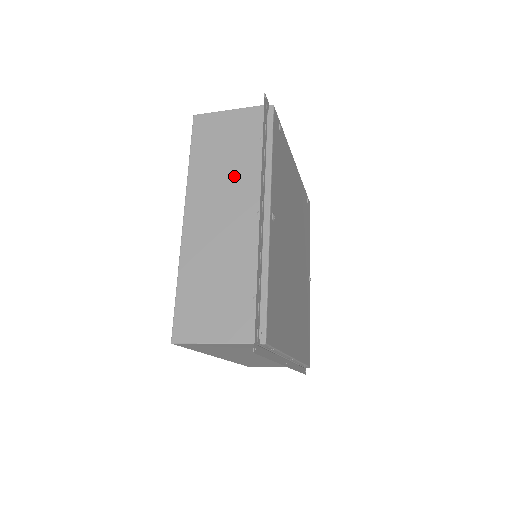
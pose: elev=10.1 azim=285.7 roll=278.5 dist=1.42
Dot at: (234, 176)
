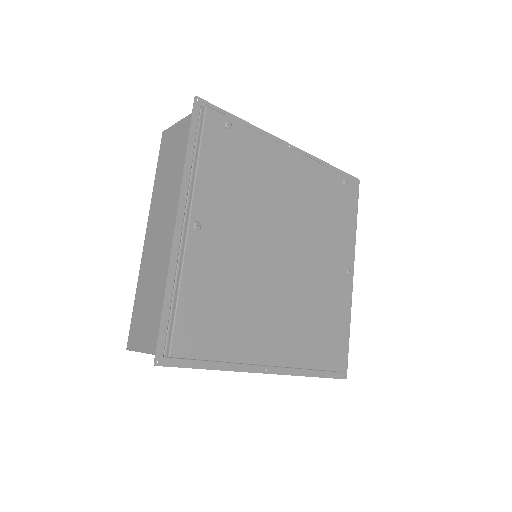
Dot at: (174, 188)
